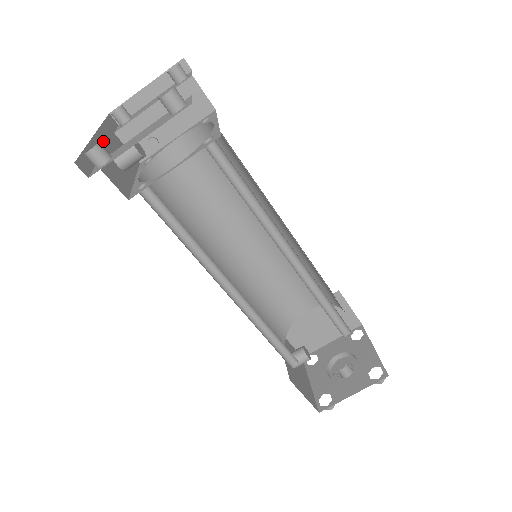
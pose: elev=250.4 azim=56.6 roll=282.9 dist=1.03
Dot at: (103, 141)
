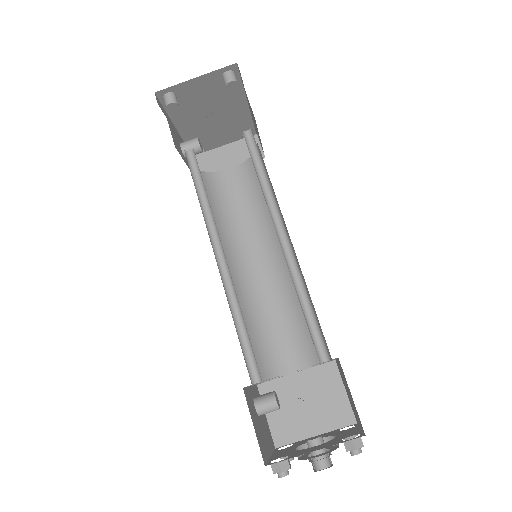
Dot at: (180, 138)
